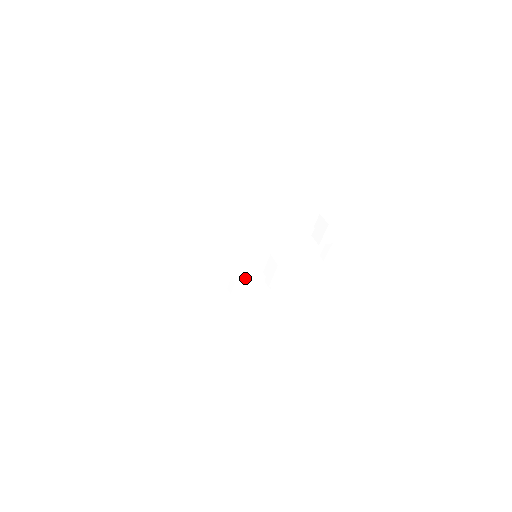
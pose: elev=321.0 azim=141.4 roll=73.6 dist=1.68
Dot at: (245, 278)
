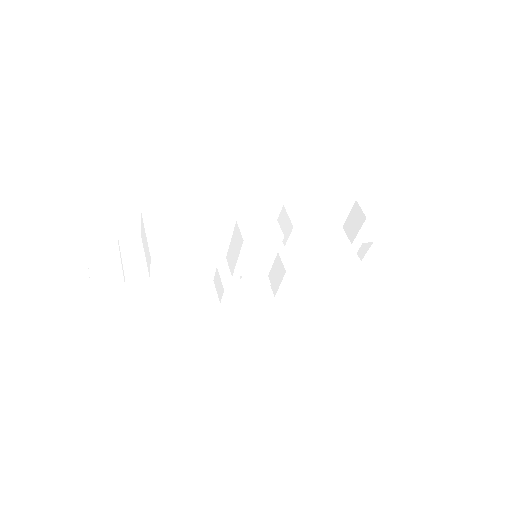
Dot at: (240, 284)
